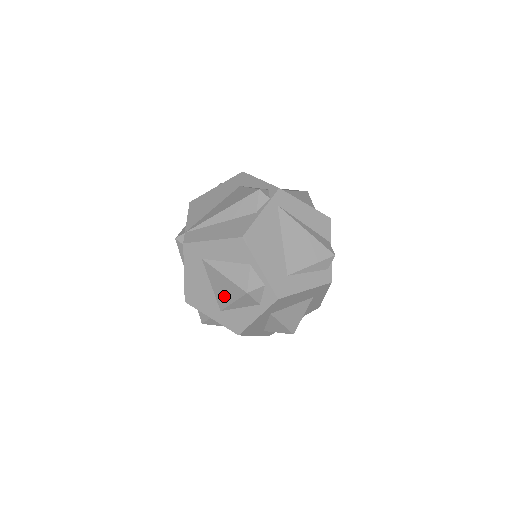
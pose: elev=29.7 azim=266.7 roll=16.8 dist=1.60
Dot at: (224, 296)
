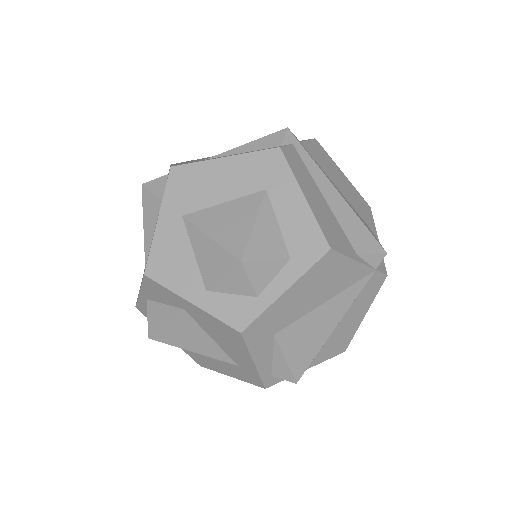
Dot at: occluded
